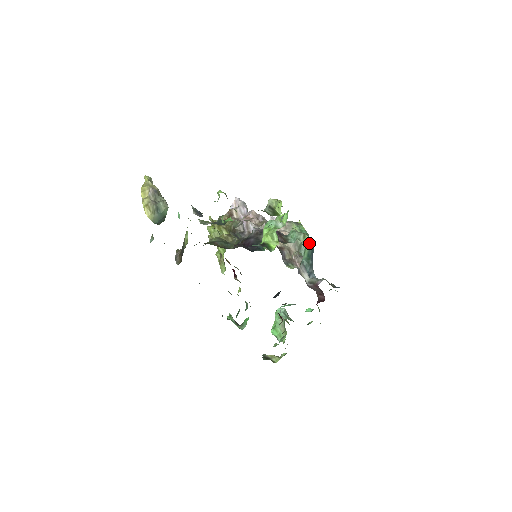
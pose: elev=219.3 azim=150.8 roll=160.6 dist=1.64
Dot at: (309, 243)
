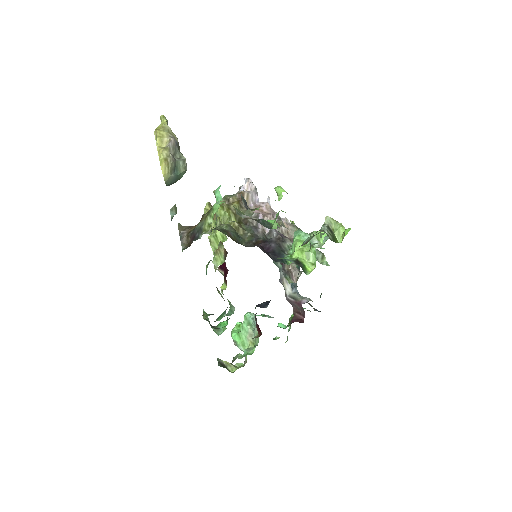
Dot at: occluded
